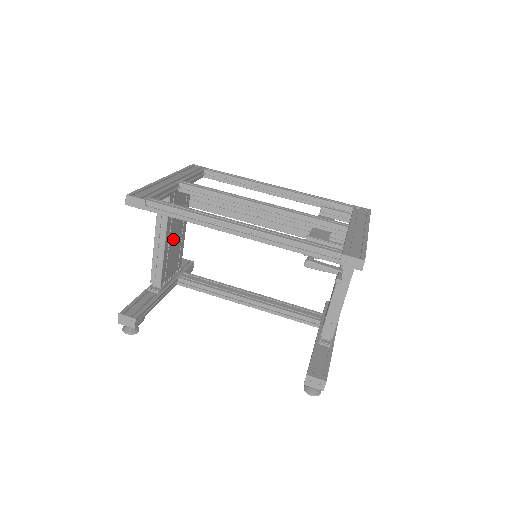
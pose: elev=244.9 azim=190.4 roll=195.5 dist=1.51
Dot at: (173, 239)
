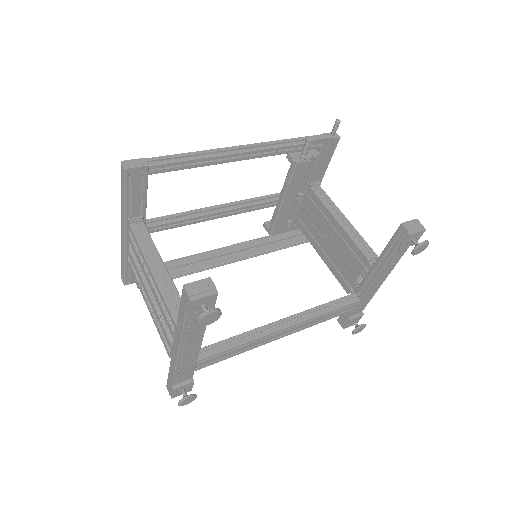
Dot at: occluded
